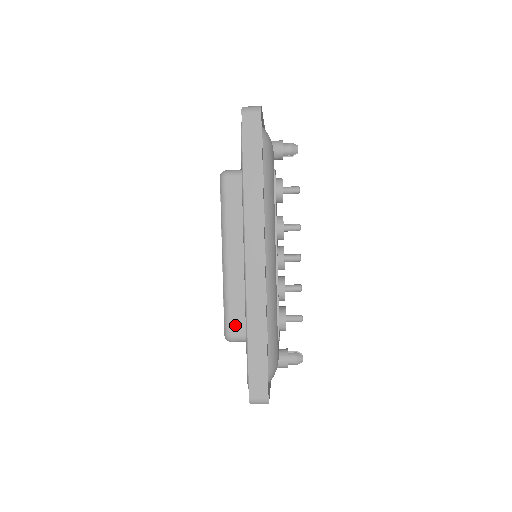
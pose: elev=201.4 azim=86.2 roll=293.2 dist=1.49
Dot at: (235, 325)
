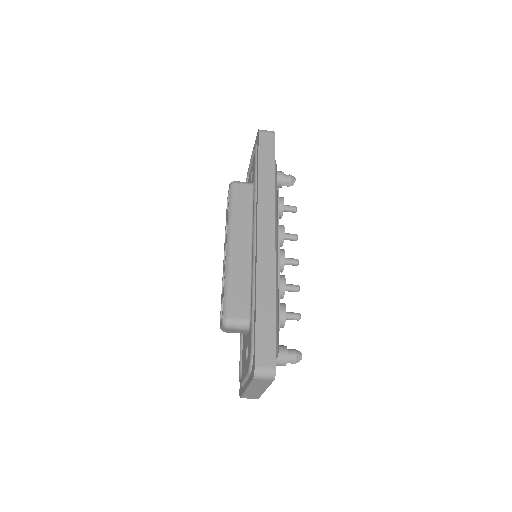
Dot at: (235, 307)
